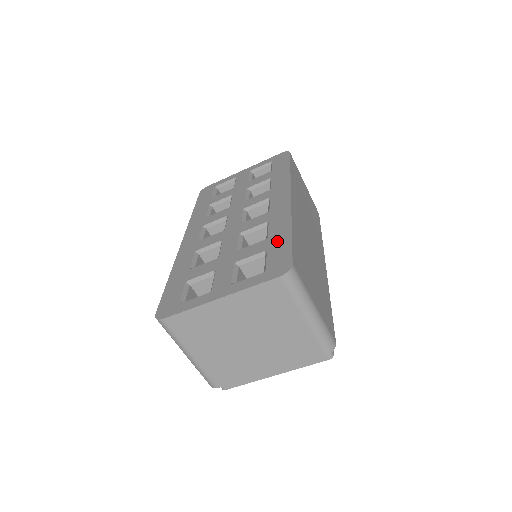
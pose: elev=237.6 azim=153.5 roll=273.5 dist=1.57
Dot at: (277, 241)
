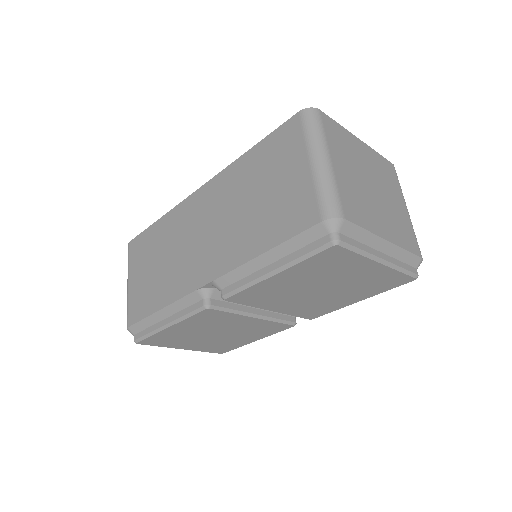
Dot at: occluded
